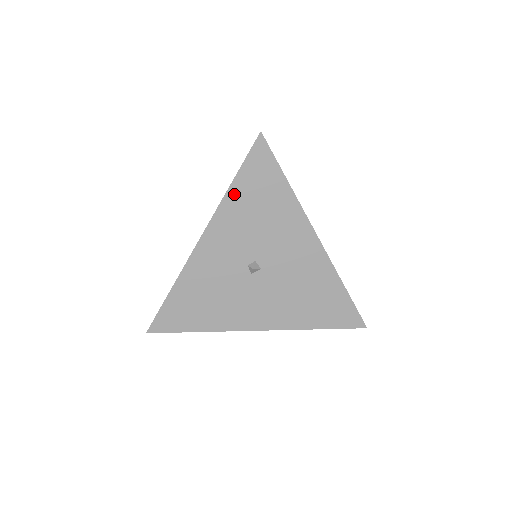
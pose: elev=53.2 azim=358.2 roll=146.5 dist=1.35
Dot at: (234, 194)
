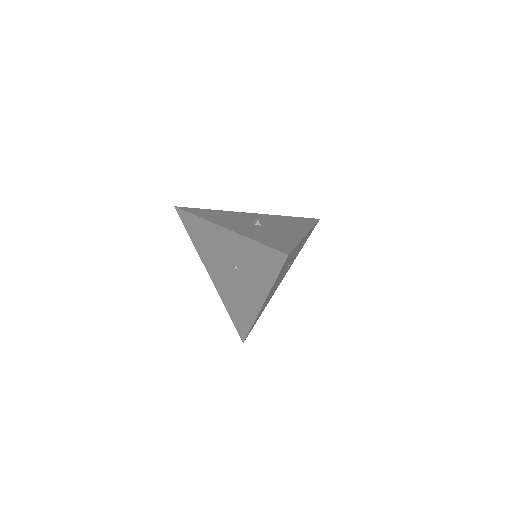
Dot at: (204, 217)
